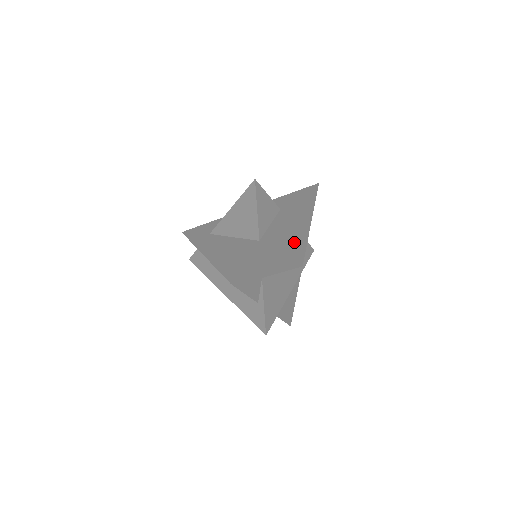
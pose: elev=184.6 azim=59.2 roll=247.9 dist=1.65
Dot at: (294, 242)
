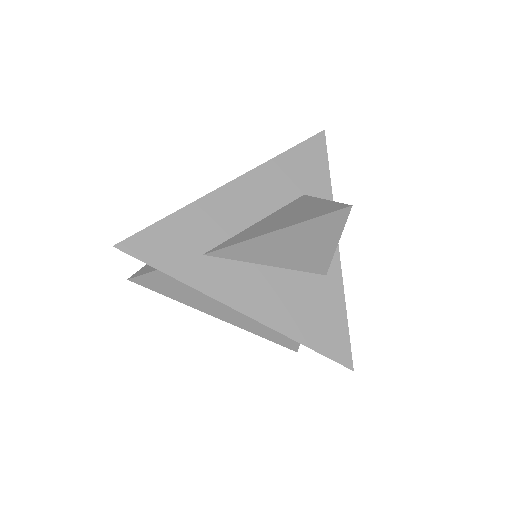
Dot at: occluded
